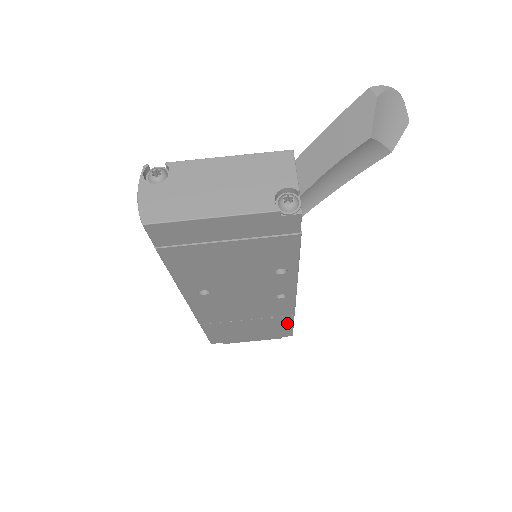
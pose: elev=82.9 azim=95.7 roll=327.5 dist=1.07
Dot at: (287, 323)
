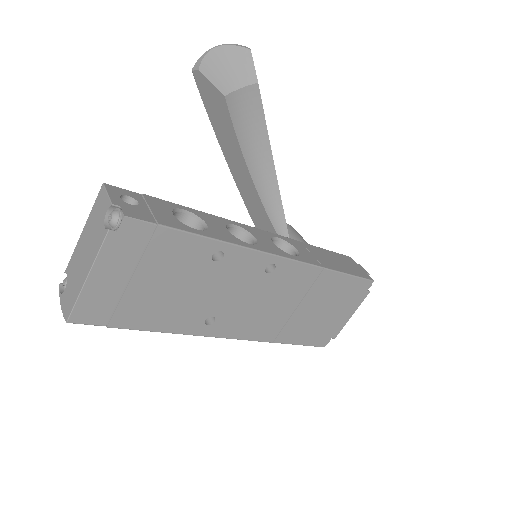
Dot at: (337, 278)
